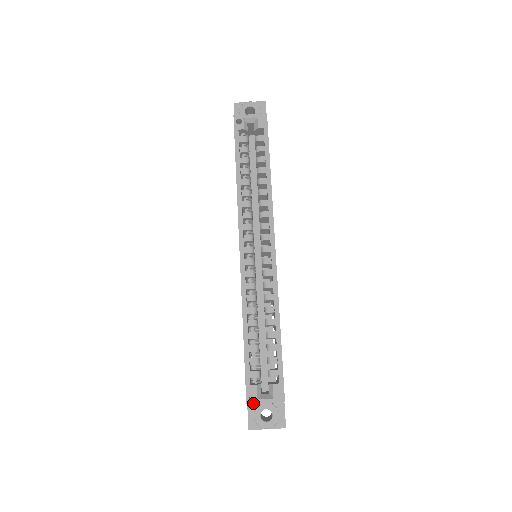
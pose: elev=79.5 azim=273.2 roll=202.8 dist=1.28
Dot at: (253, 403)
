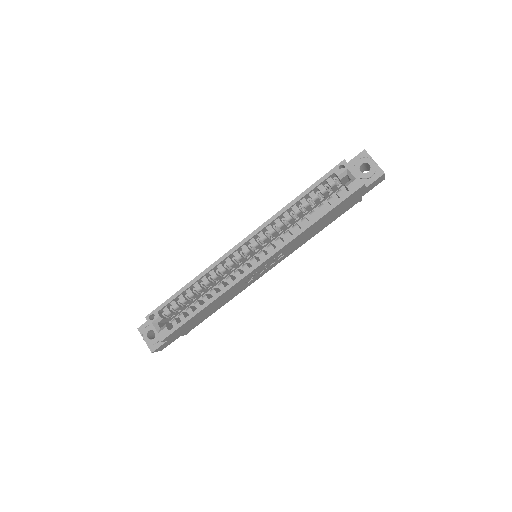
Dot at: (148, 321)
